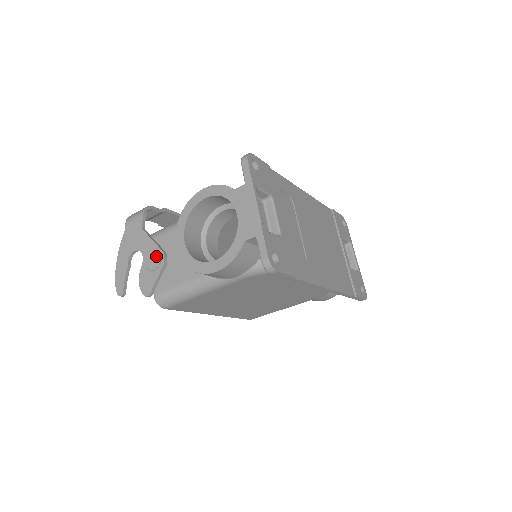
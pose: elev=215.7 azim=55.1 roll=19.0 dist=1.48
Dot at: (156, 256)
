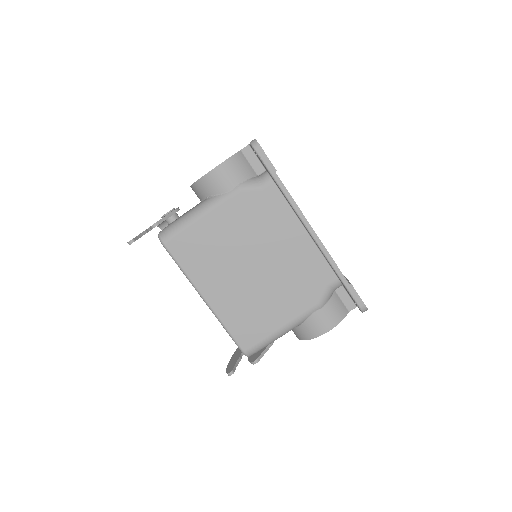
Dot at: occluded
